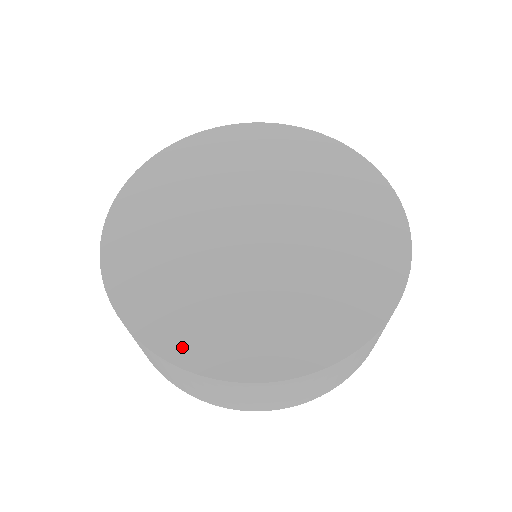
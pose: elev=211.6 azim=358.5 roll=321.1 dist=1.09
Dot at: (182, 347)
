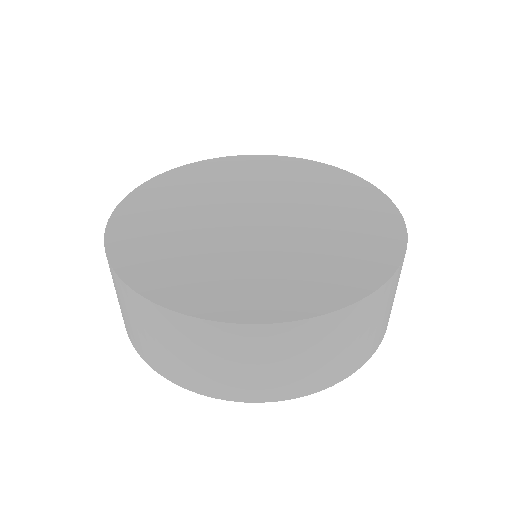
Dot at: (331, 296)
